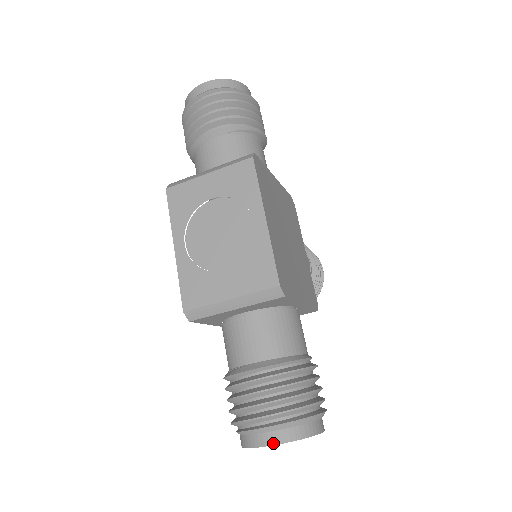
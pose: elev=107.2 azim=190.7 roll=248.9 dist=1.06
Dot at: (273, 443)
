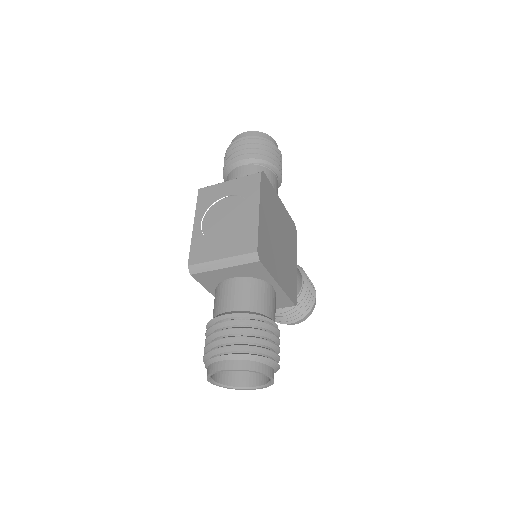
Dot at: (228, 368)
